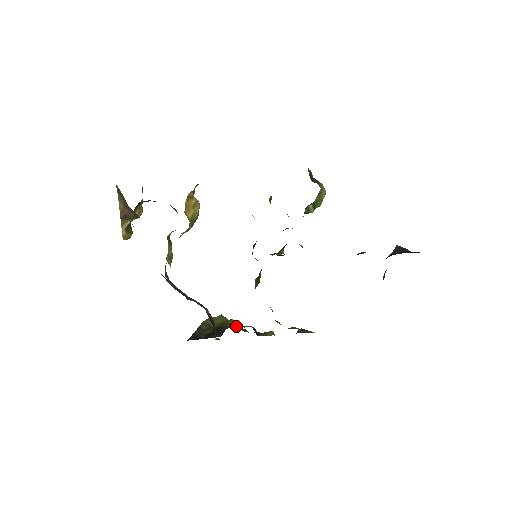
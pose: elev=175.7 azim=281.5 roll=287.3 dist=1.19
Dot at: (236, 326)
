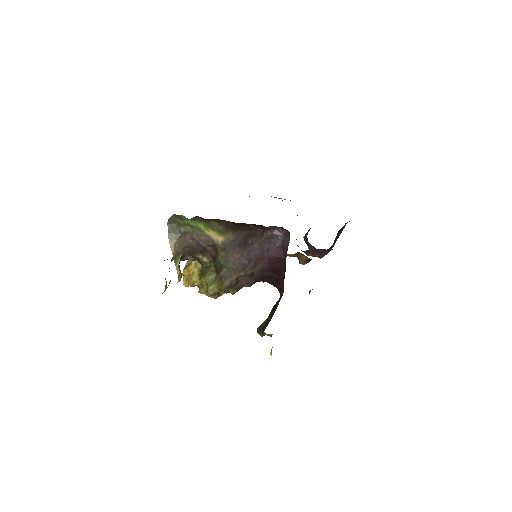
Dot at: occluded
